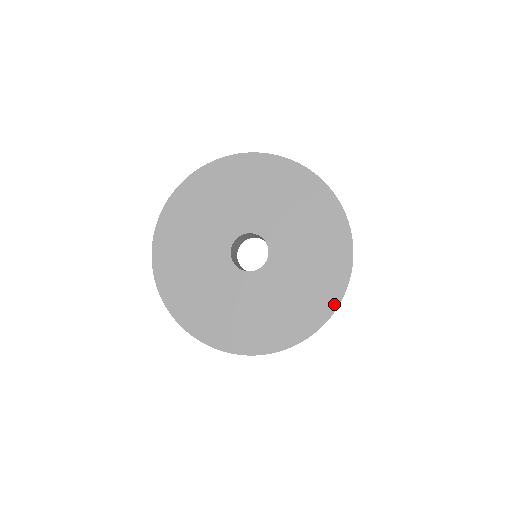
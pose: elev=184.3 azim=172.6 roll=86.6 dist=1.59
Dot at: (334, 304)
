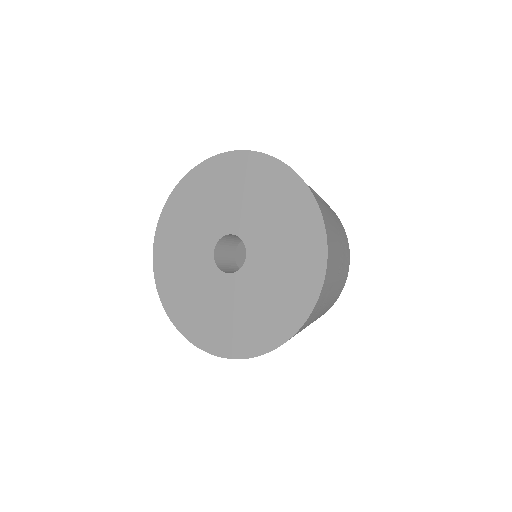
Dot at: (278, 341)
